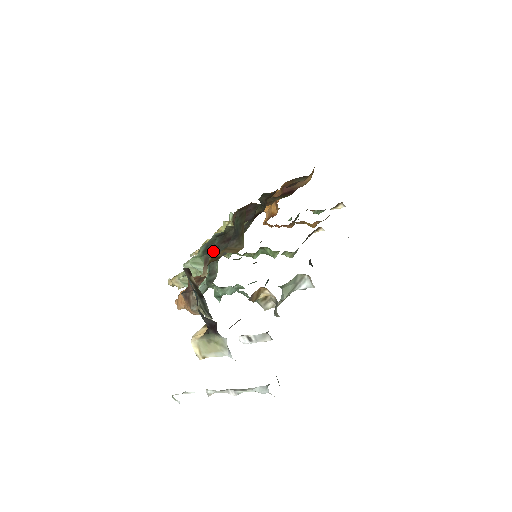
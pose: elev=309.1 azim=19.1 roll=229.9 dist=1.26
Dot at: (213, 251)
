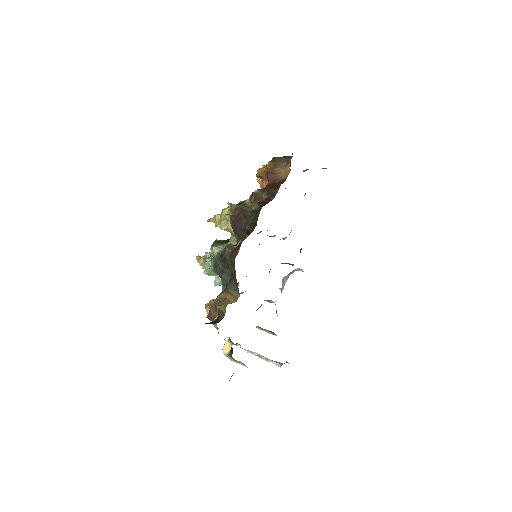
Dot at: (220, 274)
